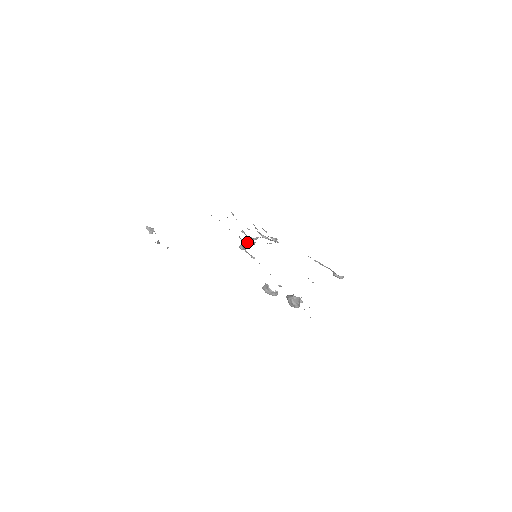
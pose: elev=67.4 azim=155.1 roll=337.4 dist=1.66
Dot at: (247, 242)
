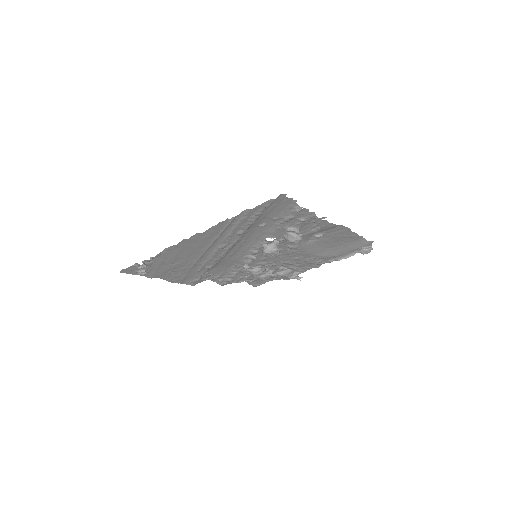
Dot at: (254, 268)
